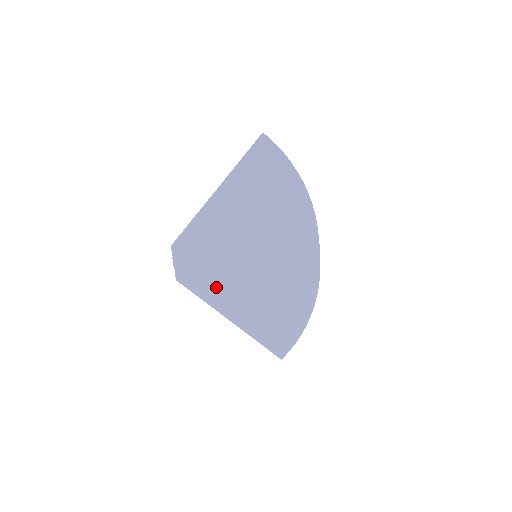
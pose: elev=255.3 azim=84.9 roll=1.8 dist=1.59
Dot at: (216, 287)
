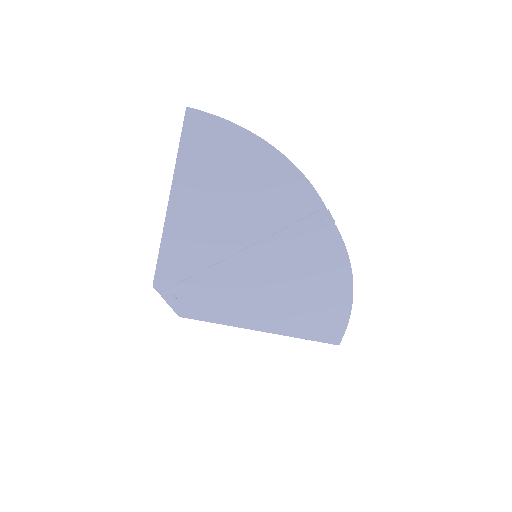
Dot at: (227, 306)
